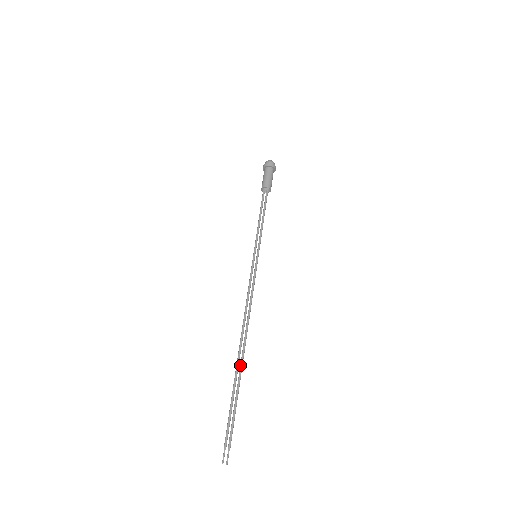
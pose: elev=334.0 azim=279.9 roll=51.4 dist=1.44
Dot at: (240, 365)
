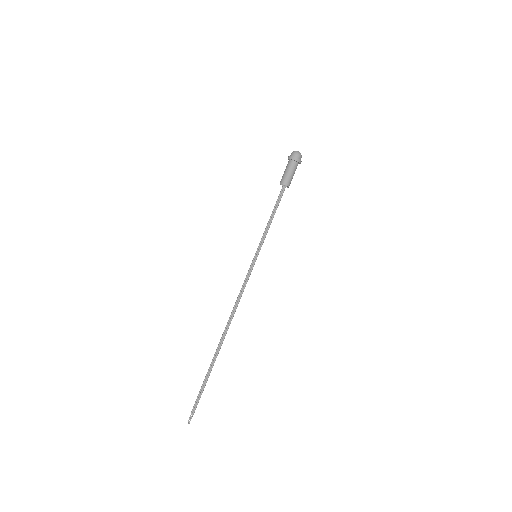
Dot at: (216, 352)
